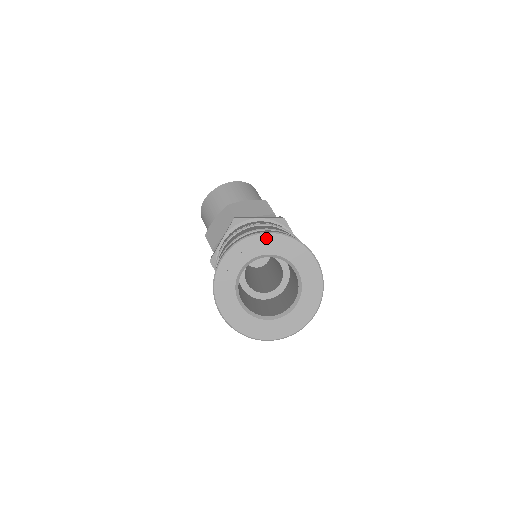
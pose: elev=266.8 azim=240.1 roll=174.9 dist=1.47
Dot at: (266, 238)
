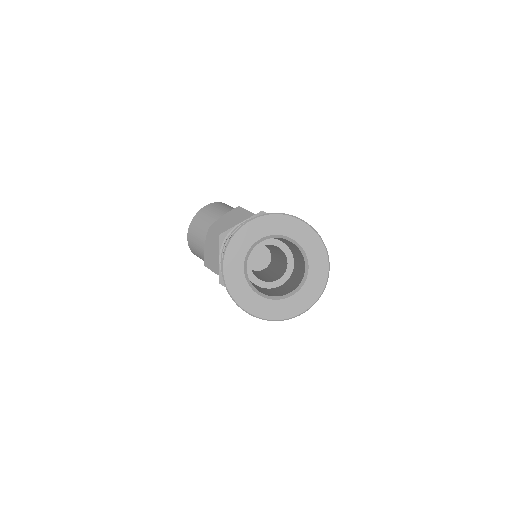
Dot at: (250, 227)
